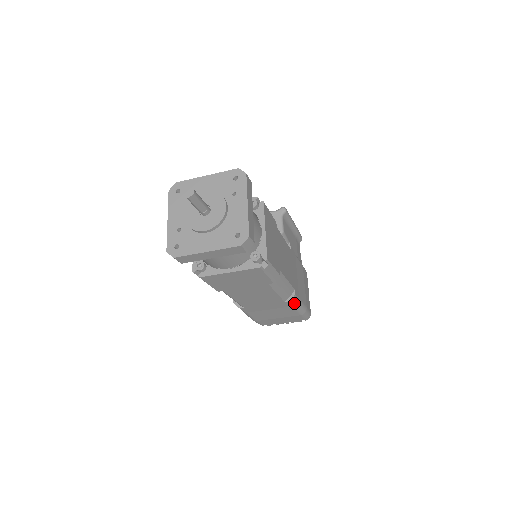
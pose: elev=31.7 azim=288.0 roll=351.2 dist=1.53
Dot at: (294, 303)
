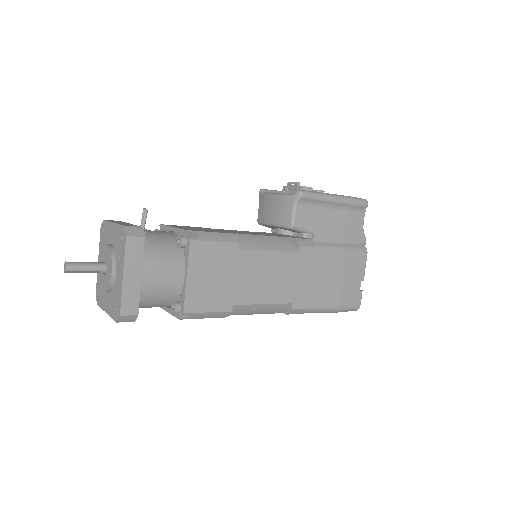
Dot at: (301, 312)
